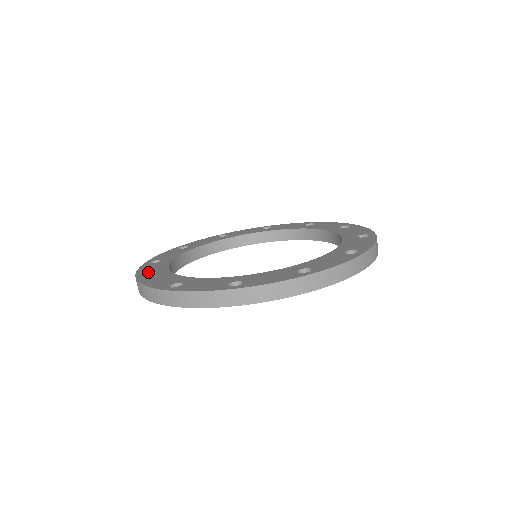
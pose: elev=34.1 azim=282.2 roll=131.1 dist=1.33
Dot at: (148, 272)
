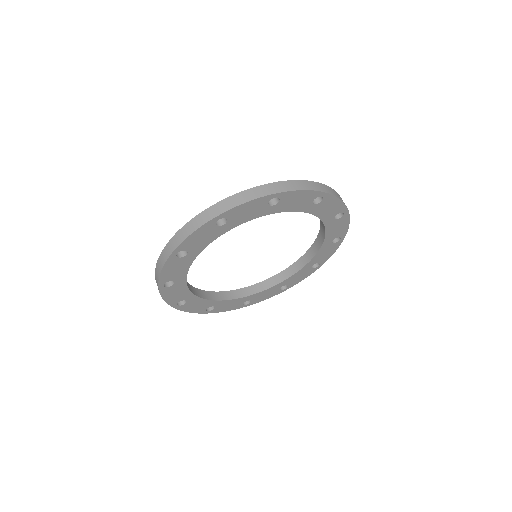
Dot at: occluded
